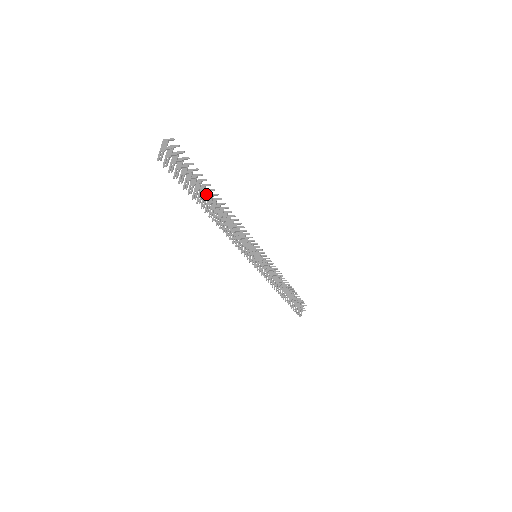
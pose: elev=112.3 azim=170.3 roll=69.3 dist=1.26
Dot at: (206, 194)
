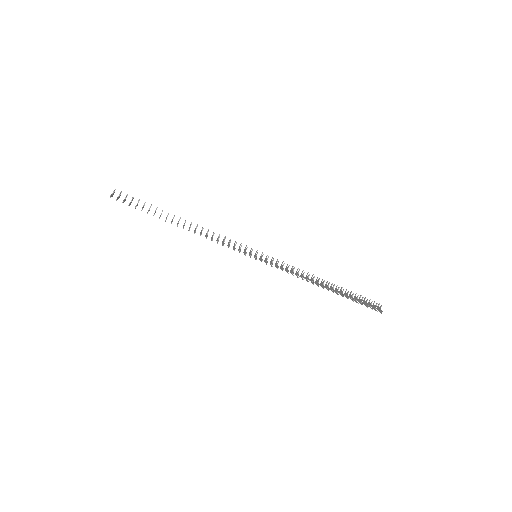
Dot at: occluded
